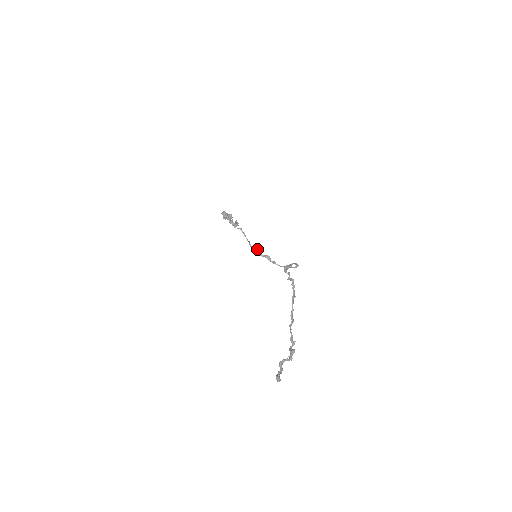
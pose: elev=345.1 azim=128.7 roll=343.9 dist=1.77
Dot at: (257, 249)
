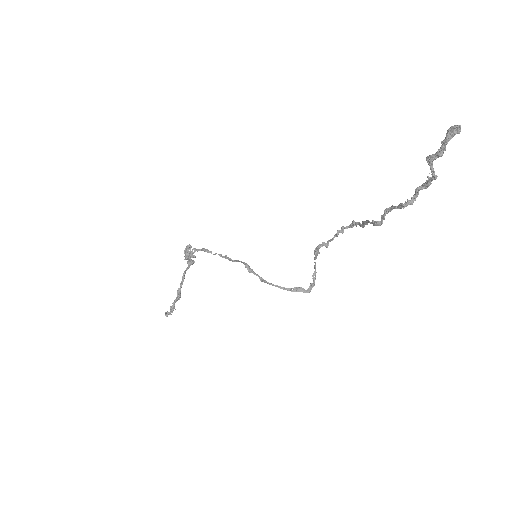
Dot at: (247, 267)
